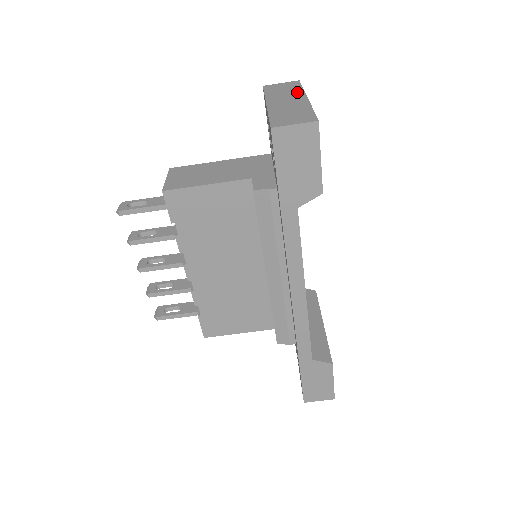
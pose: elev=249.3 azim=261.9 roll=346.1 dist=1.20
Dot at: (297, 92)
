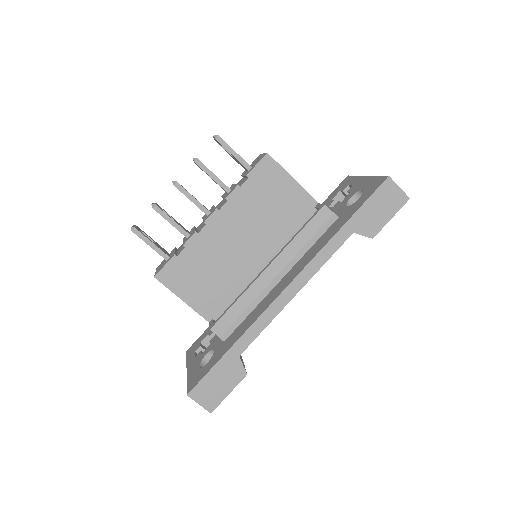
Dot at: occluded
